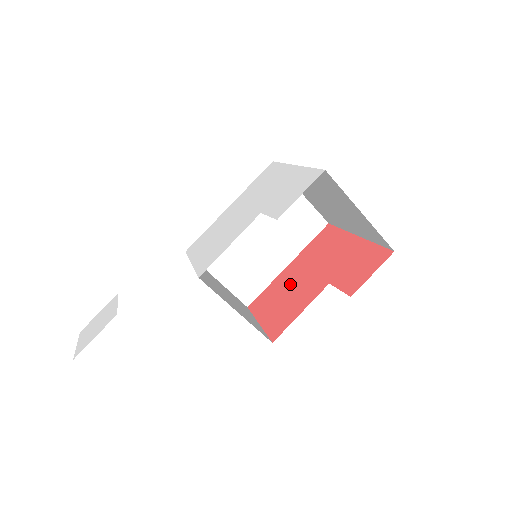
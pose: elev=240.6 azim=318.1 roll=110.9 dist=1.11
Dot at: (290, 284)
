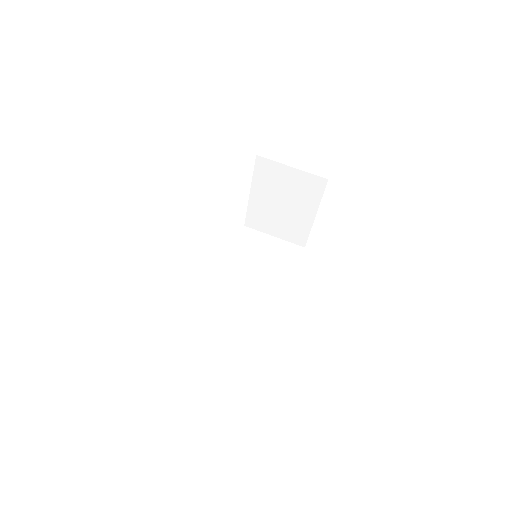
Dot at: occluded
